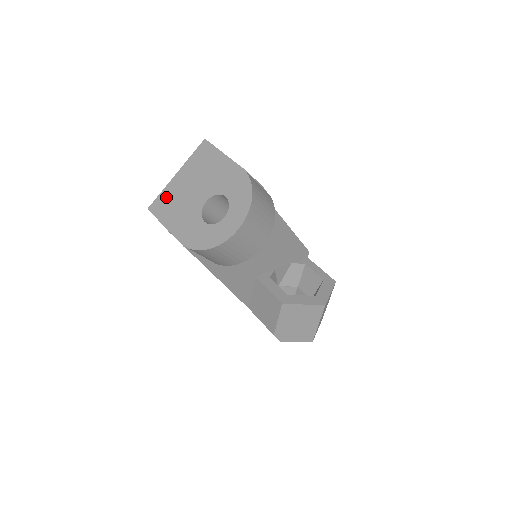
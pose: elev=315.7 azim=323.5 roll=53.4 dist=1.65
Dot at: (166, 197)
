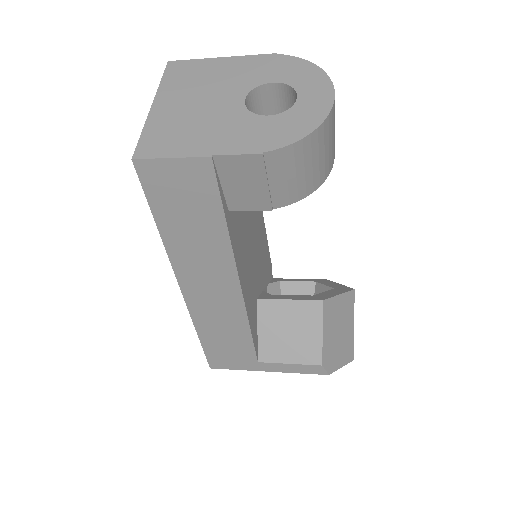
Dot at: (159, 131)
